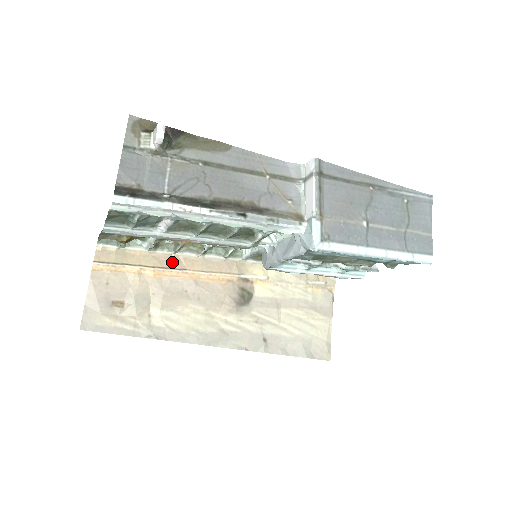
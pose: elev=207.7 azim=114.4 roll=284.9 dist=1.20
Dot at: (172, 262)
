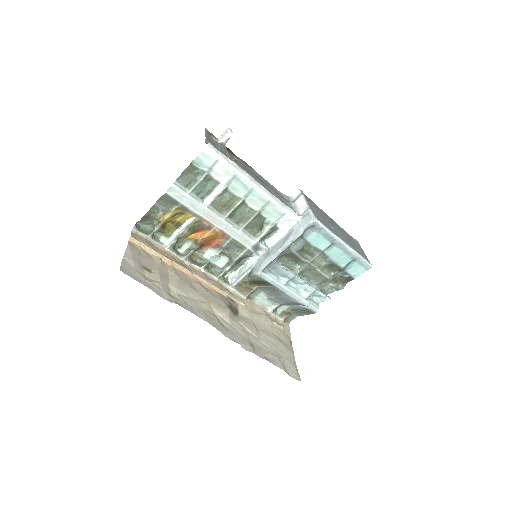
Dot at: (183, 264)
